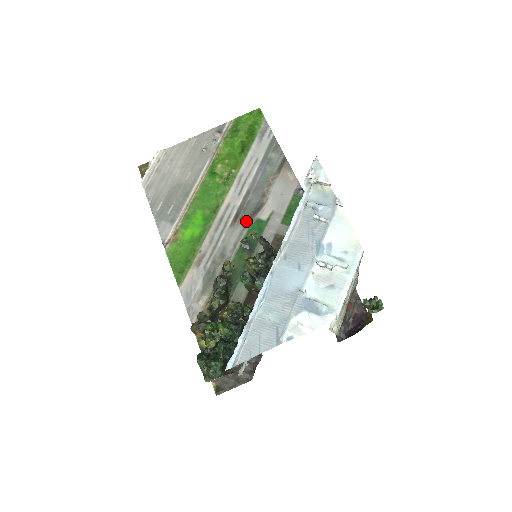
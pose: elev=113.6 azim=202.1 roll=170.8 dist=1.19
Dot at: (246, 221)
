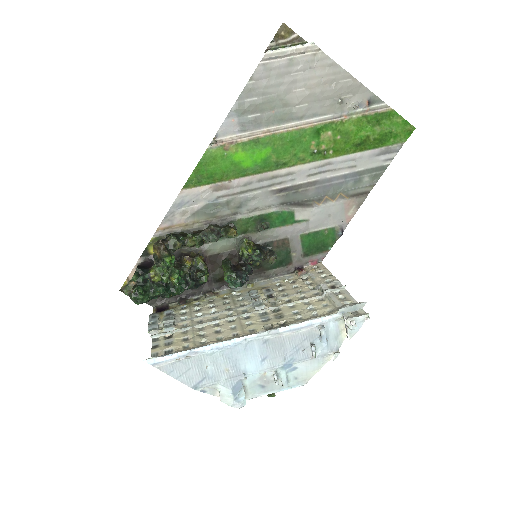
Dot at: (285, 202)
